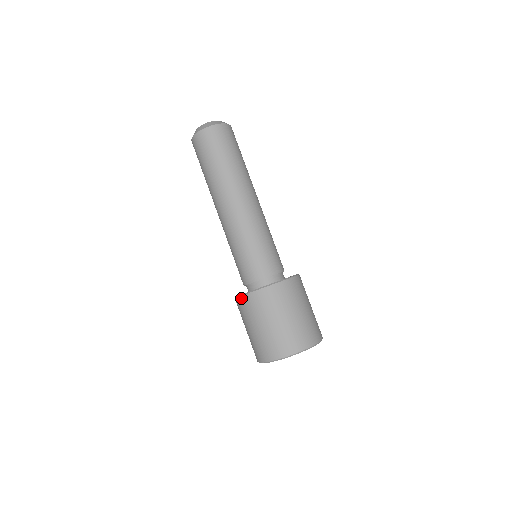
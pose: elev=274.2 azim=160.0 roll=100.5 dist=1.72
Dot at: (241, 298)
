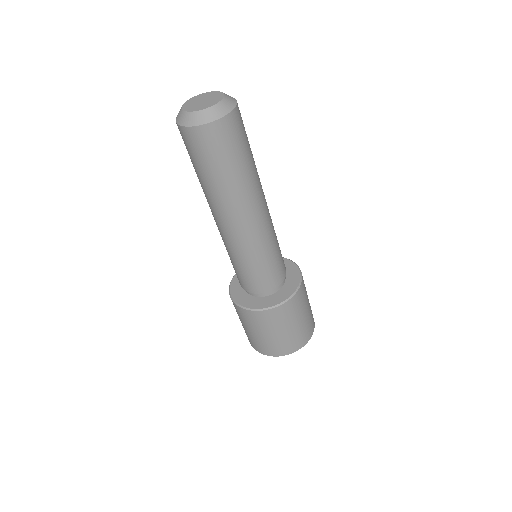
Dot at: occluded
